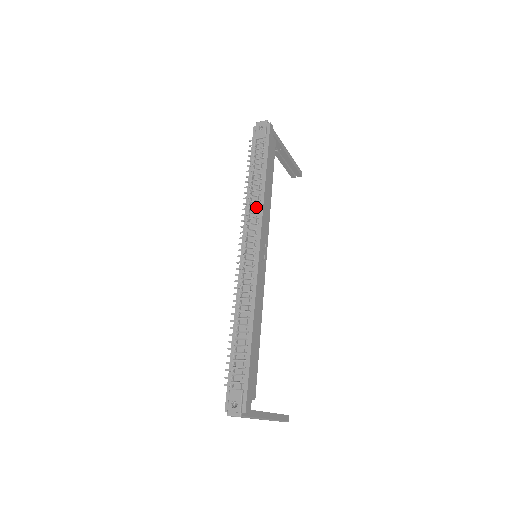
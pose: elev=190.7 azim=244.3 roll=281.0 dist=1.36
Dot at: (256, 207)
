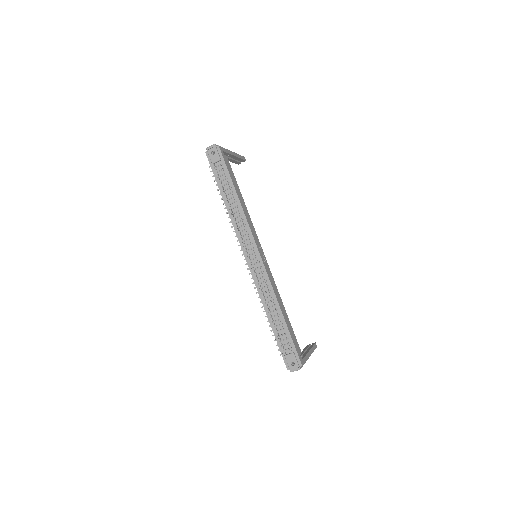
Dot at: (241, 221)
